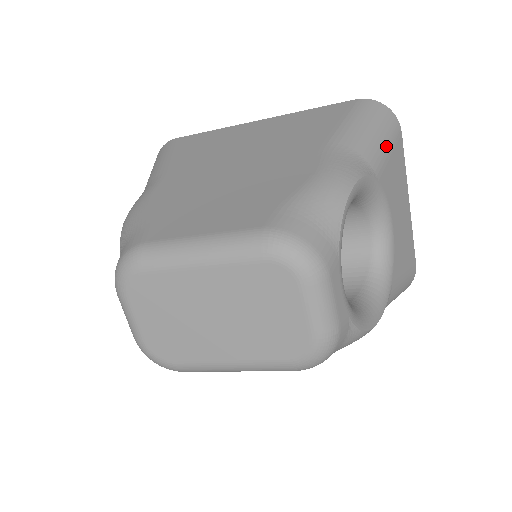
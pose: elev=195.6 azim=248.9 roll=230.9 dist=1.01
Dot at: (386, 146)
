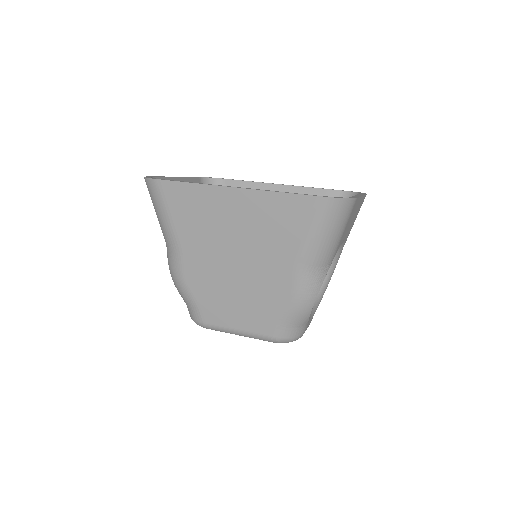
Dot at: (341, 235)
